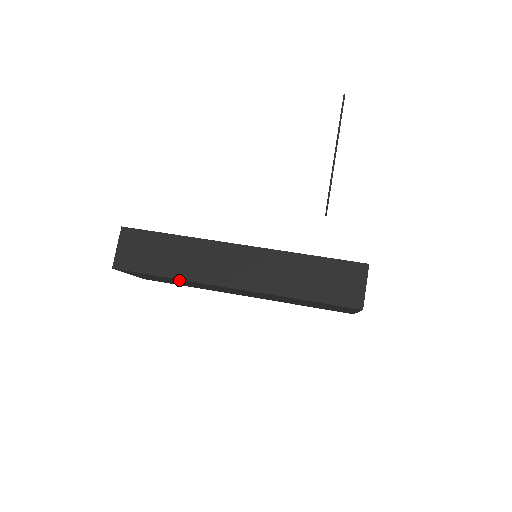
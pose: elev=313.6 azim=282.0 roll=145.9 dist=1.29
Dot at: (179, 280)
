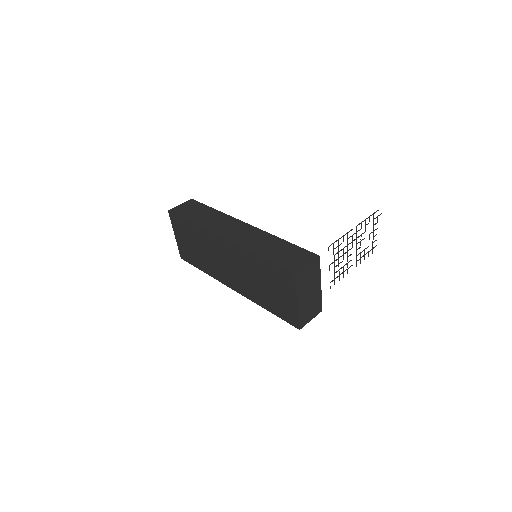
Dot at: (197, 232)
